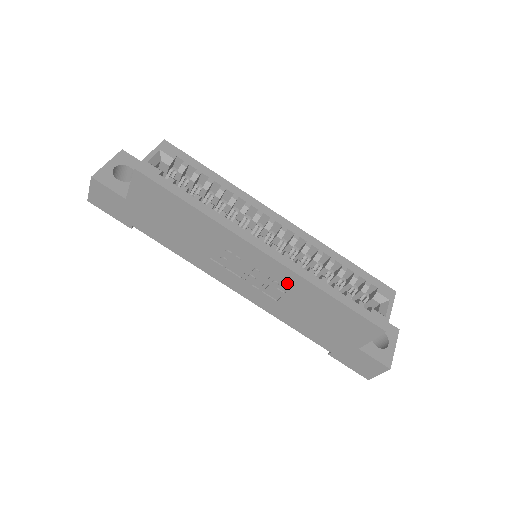
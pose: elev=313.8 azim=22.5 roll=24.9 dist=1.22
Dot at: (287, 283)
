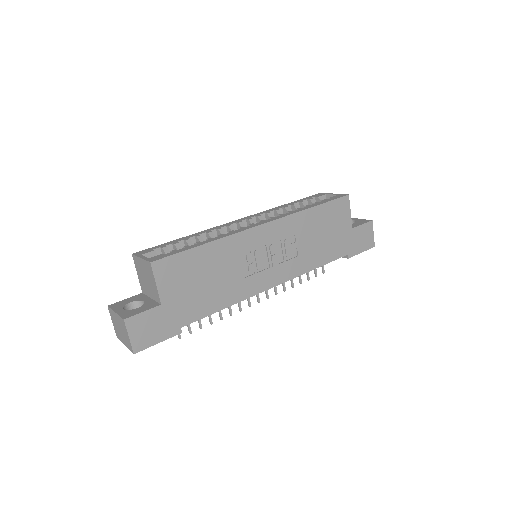
Dot at: (291, 231)
